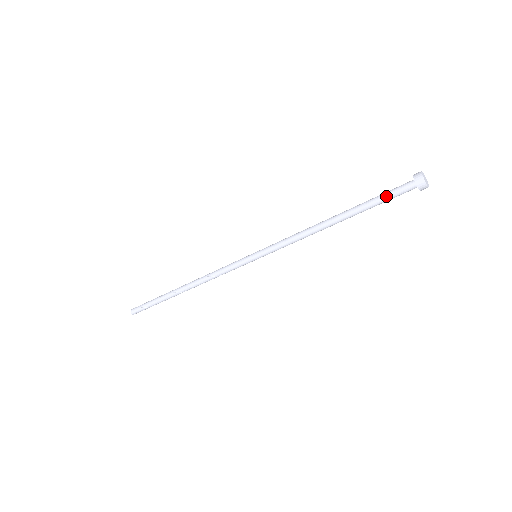
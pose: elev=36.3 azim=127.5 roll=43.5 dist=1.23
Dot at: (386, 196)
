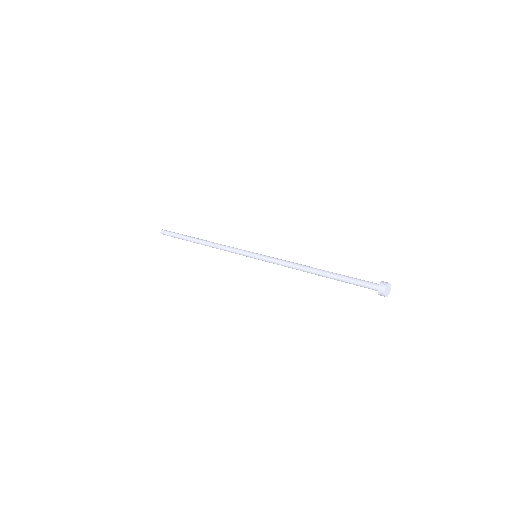
Dot at: (356, 285)
